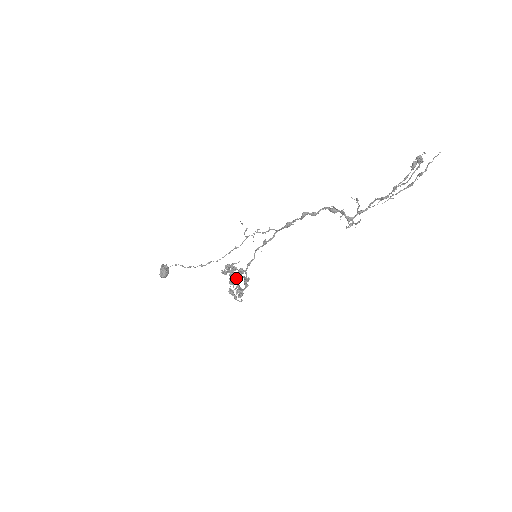
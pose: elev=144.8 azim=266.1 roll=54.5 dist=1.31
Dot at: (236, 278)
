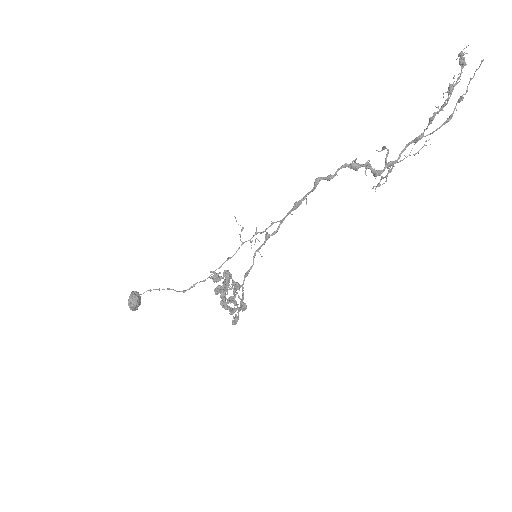
Dot at: (229, 300)
